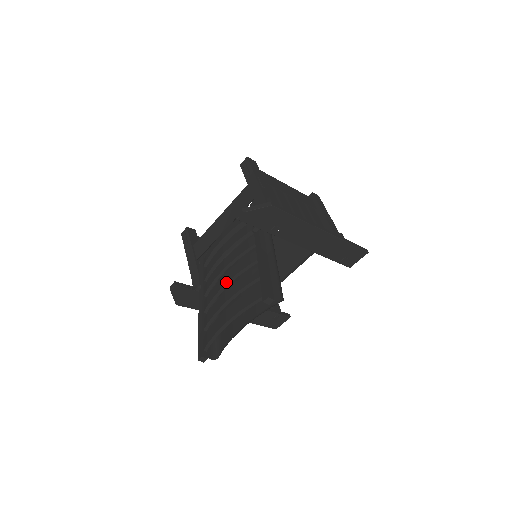
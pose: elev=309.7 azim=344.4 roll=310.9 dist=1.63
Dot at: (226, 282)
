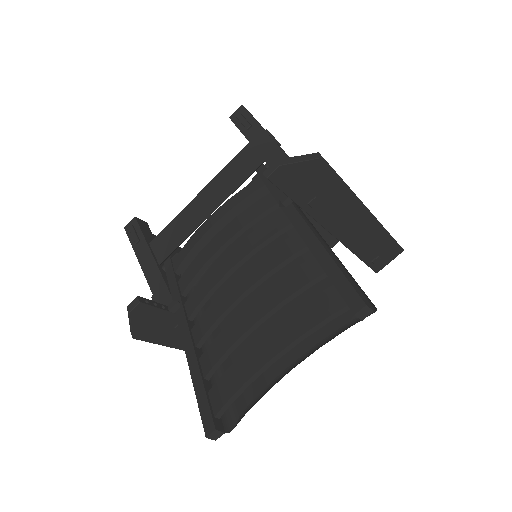
Dot at: (244, 290)
